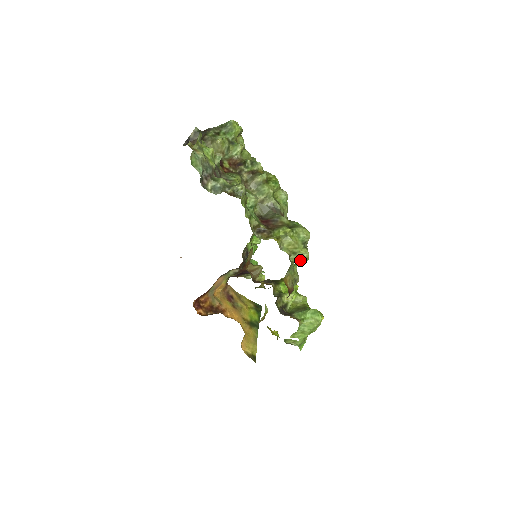
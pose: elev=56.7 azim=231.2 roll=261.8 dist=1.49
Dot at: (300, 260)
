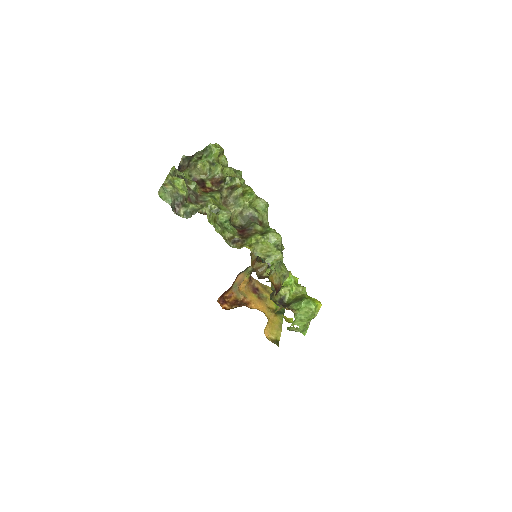
Dot at: (275, 261)
